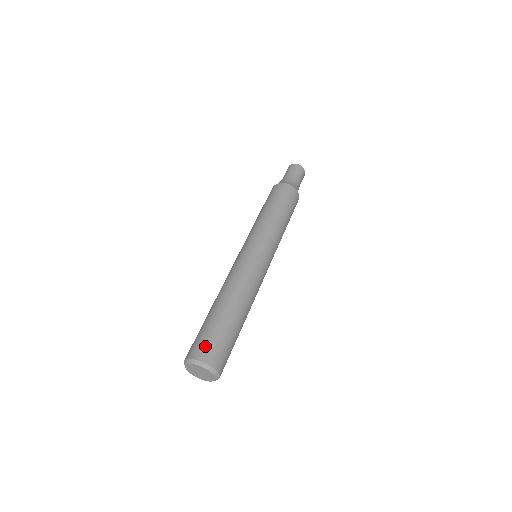
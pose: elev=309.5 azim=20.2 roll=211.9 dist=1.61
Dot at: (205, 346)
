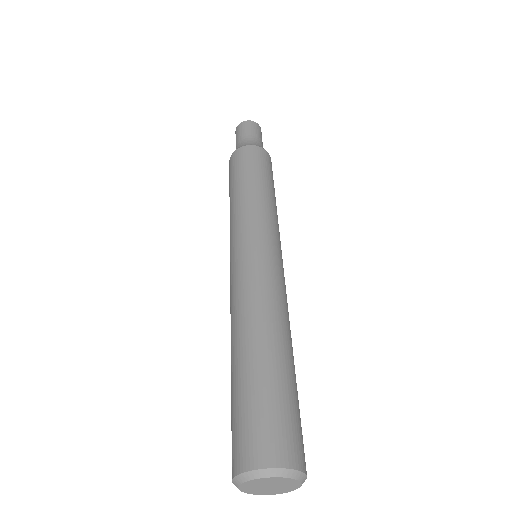
Dot at: (278, 434)
